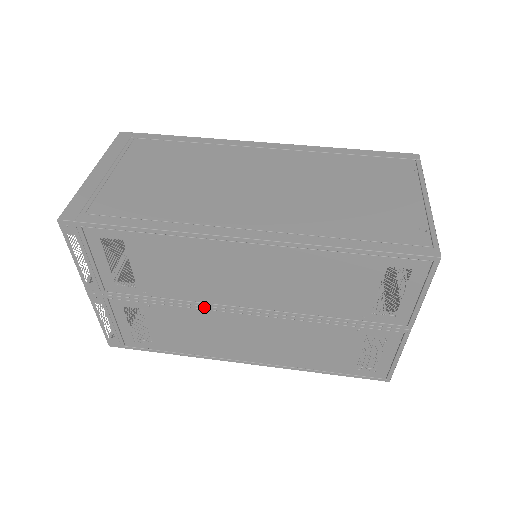
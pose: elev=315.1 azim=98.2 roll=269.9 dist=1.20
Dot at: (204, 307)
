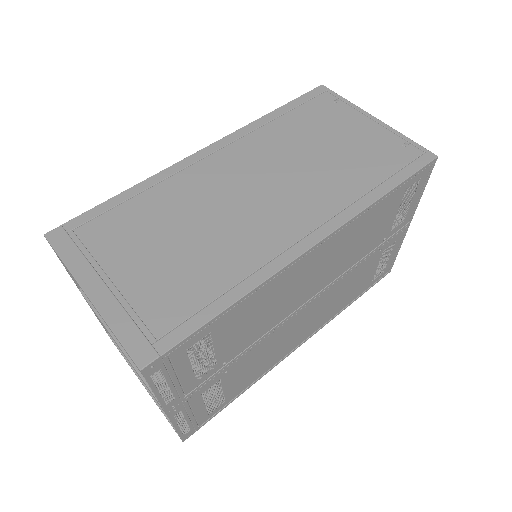
Dot at: (275, 330)
